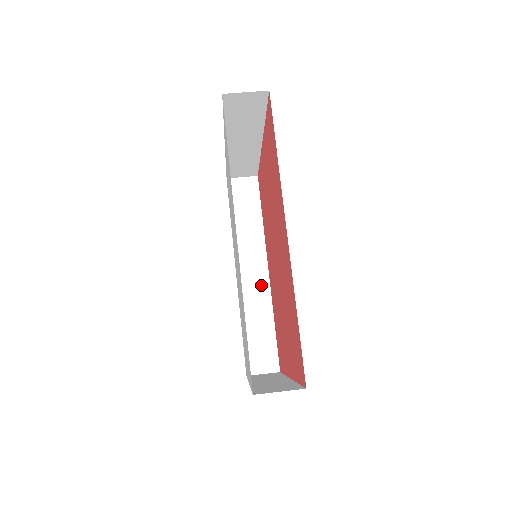
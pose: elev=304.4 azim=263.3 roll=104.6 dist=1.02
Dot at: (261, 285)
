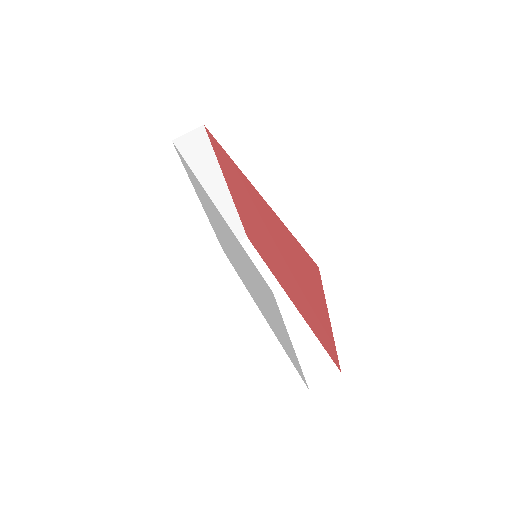
Dot at: (287, 310)
